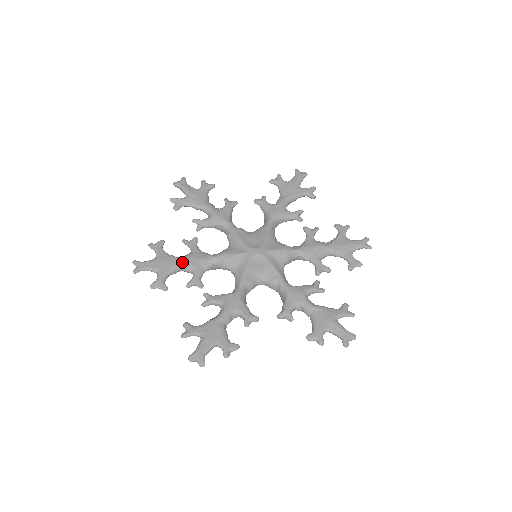
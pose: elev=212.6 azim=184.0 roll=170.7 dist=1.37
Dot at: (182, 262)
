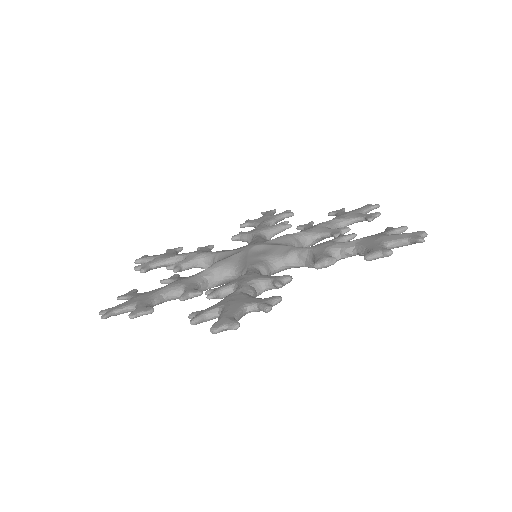
Dot at: (165, 287)
